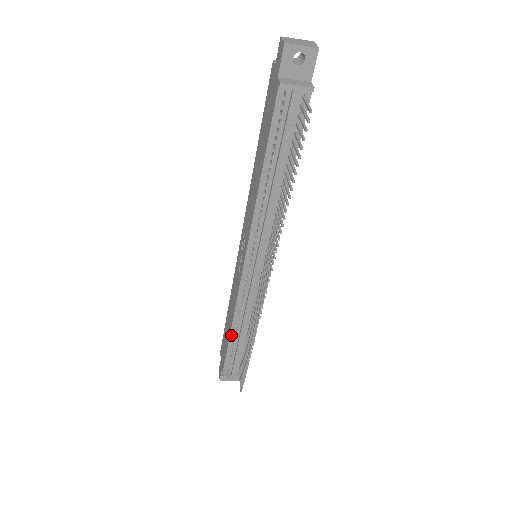
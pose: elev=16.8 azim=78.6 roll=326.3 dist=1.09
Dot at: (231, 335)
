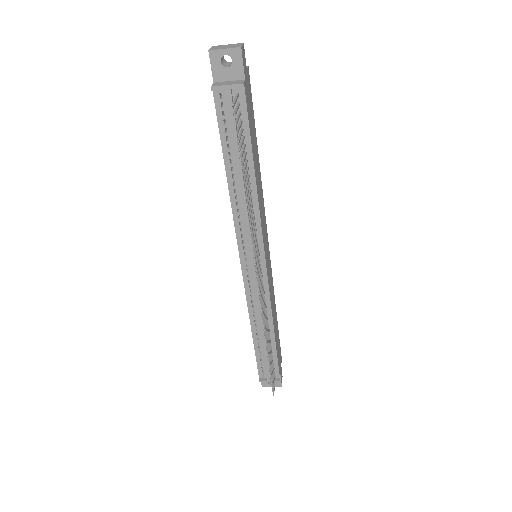
Dot at: (254, 338)
